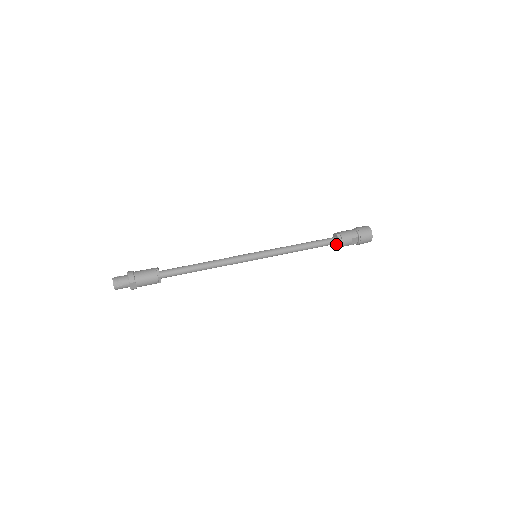
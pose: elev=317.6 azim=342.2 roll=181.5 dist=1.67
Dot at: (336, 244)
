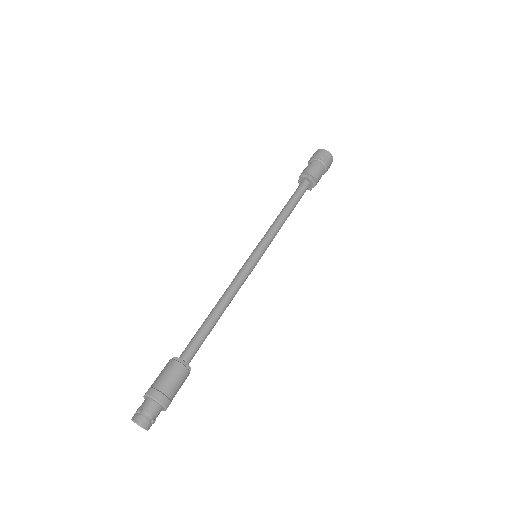
Dot at: occluded
